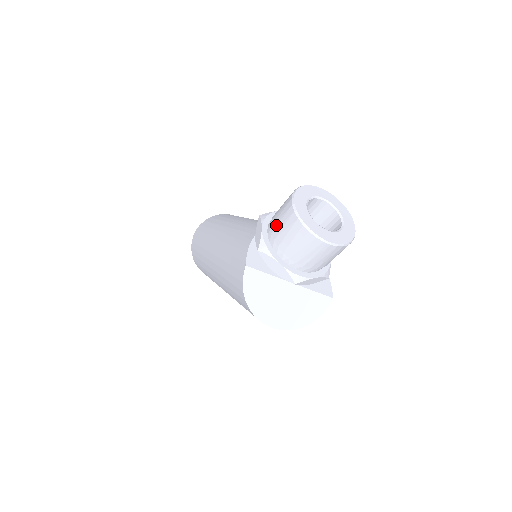
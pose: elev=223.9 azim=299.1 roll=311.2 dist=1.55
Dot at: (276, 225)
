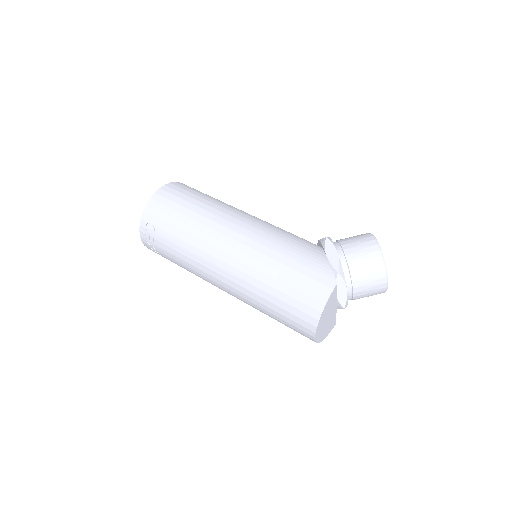
Dot at: (356, 257)
